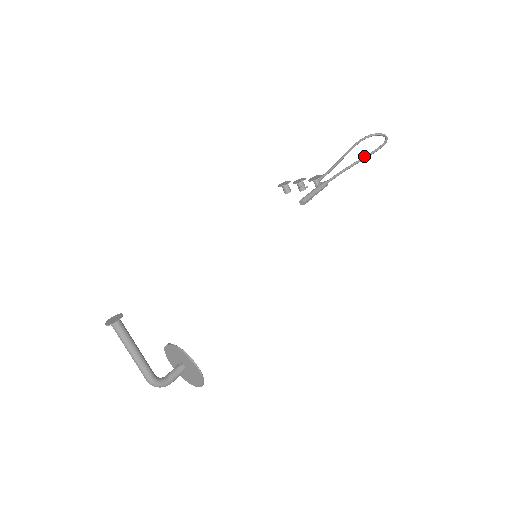
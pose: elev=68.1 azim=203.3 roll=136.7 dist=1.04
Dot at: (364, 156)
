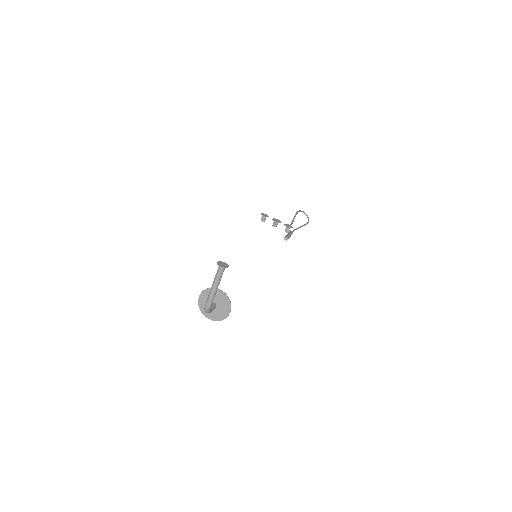
Dot at: (303, 225)
